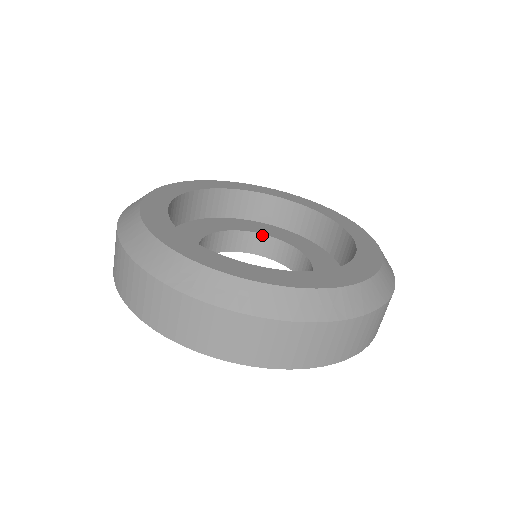
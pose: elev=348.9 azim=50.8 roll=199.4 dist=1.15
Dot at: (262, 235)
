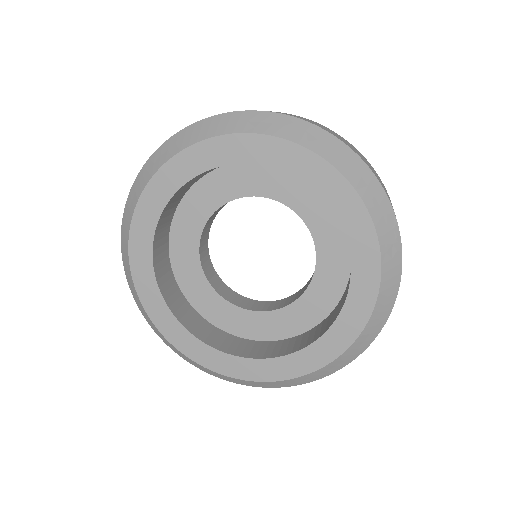
Dot at: (309, 229)
